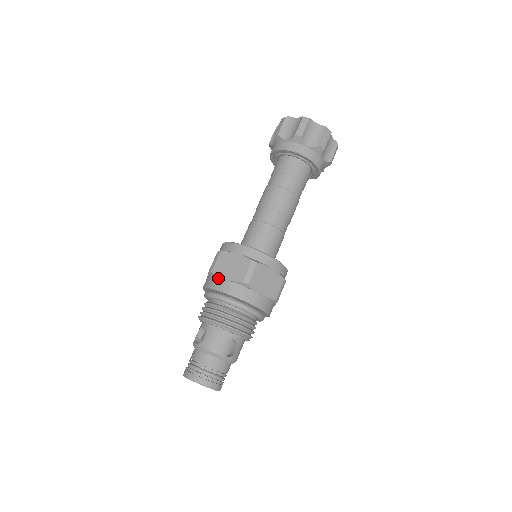
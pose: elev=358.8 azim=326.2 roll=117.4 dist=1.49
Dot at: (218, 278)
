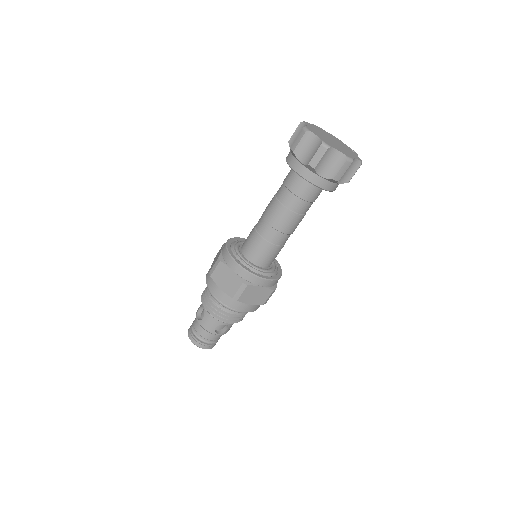
Dot at: (215, 284)
